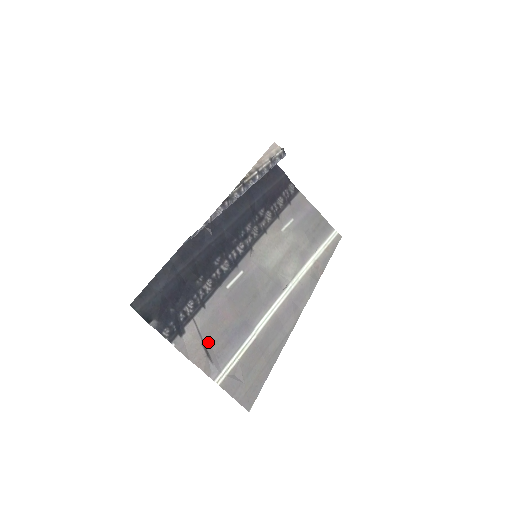
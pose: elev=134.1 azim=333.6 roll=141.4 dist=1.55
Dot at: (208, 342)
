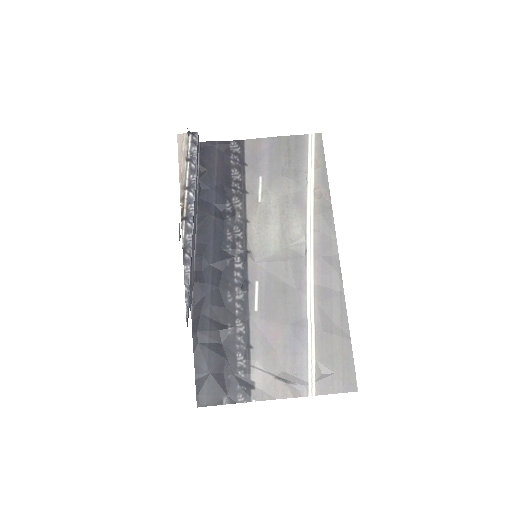
Dot at: (278, 371)
